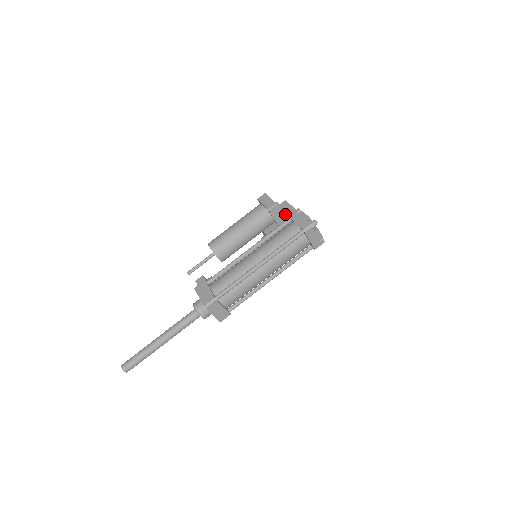
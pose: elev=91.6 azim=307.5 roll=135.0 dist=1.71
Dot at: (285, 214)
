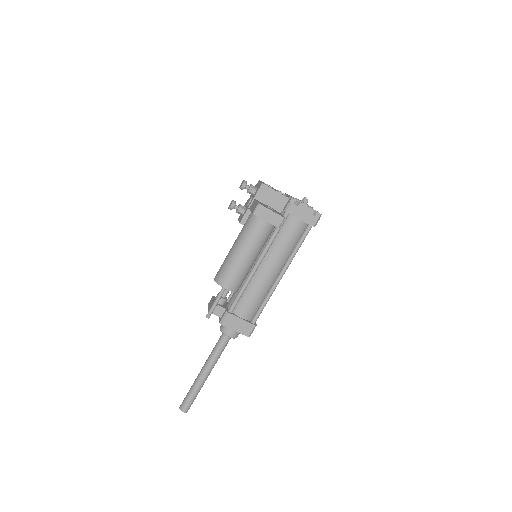
Dot at: (274, 204)
